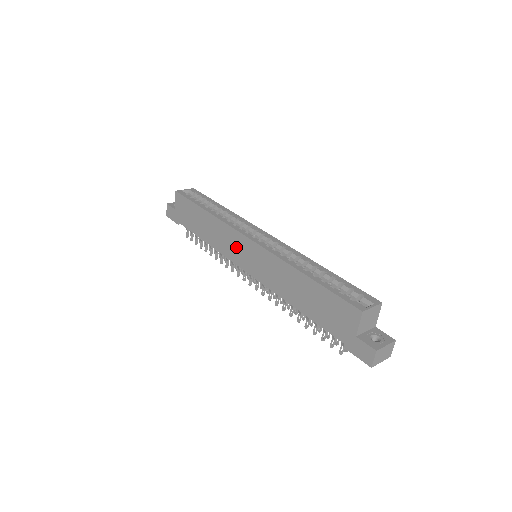
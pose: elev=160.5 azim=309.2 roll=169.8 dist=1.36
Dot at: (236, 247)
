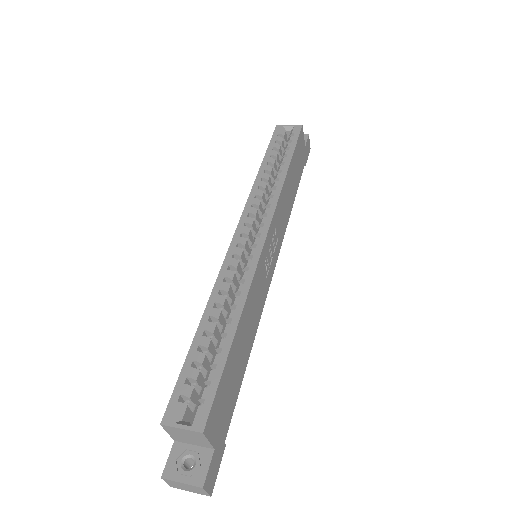
Dot at: occluded
